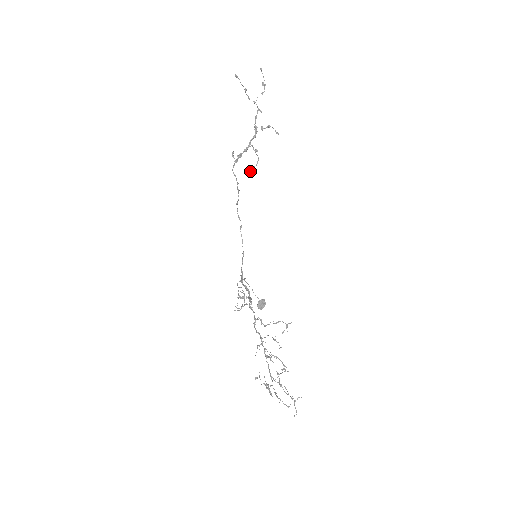
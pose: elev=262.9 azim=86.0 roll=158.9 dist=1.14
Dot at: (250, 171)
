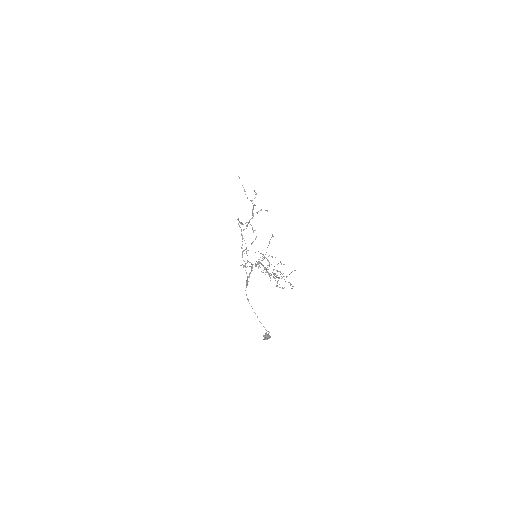
Dot at: occluded
